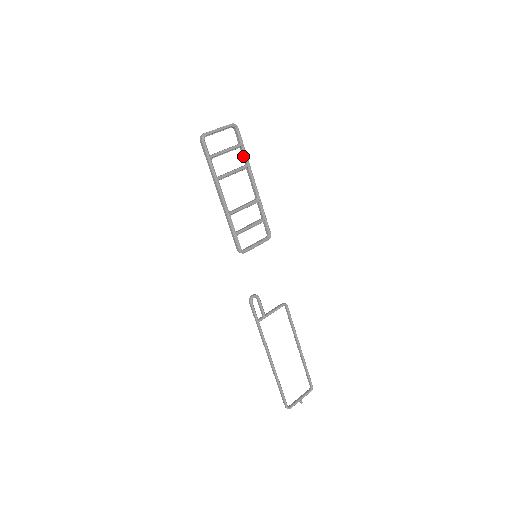
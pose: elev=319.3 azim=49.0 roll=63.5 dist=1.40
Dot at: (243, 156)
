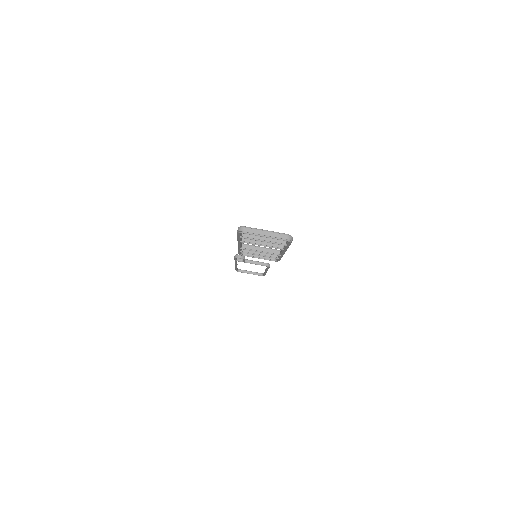
Dot at: occluded
